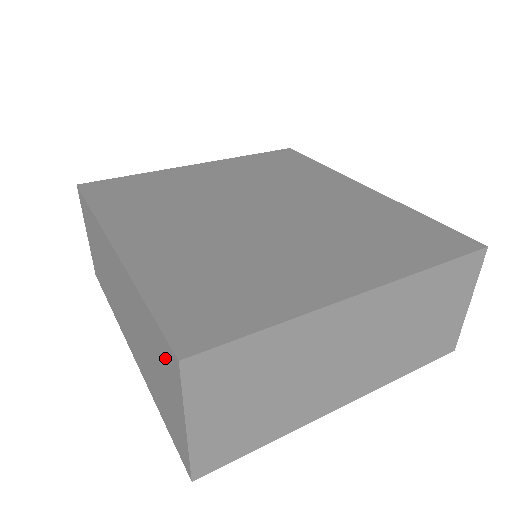
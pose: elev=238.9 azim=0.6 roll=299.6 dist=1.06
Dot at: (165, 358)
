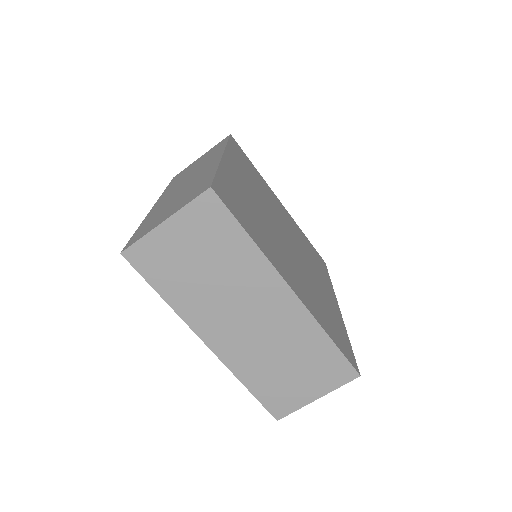
Dot at: (197, 191)
